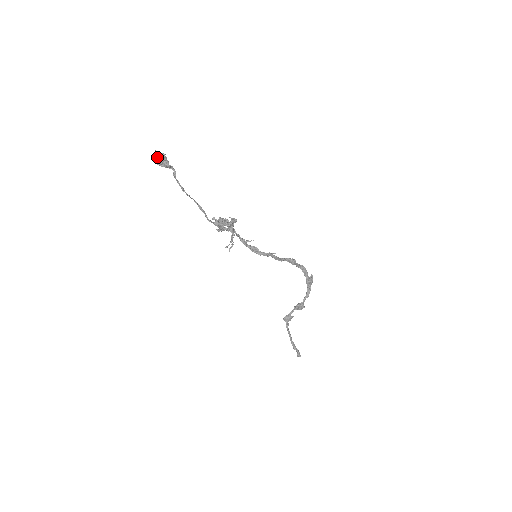
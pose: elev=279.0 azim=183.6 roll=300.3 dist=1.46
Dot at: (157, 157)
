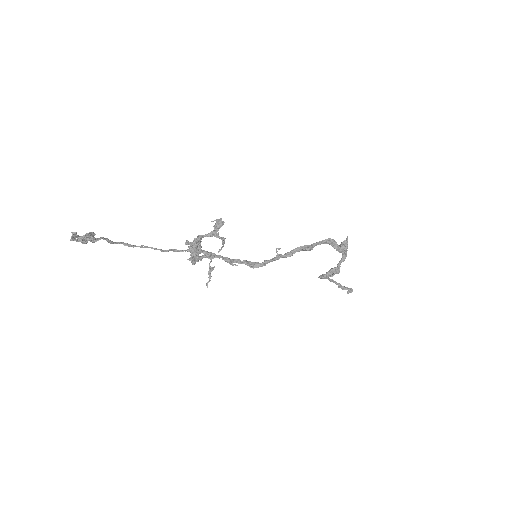
Dot at: (77, 240)
